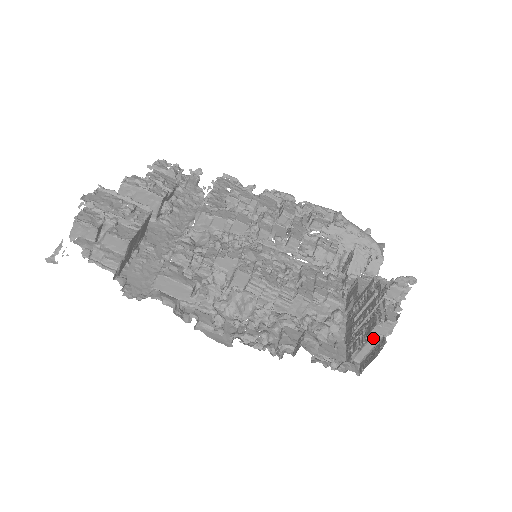
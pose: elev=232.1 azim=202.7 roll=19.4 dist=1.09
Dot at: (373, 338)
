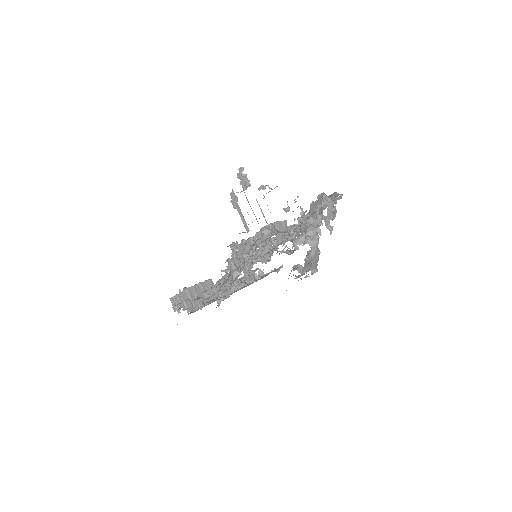
Dot at: (238, 210)
